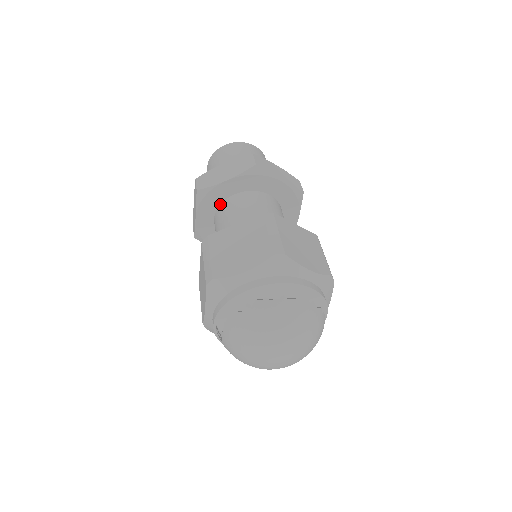
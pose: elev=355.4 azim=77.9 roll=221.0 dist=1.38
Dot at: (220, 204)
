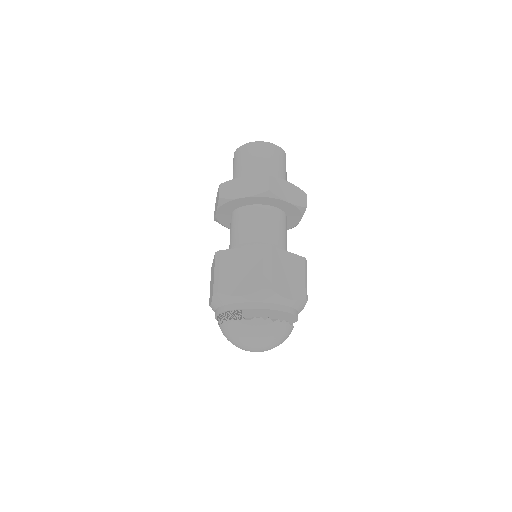
Dot at: (265, 204)
